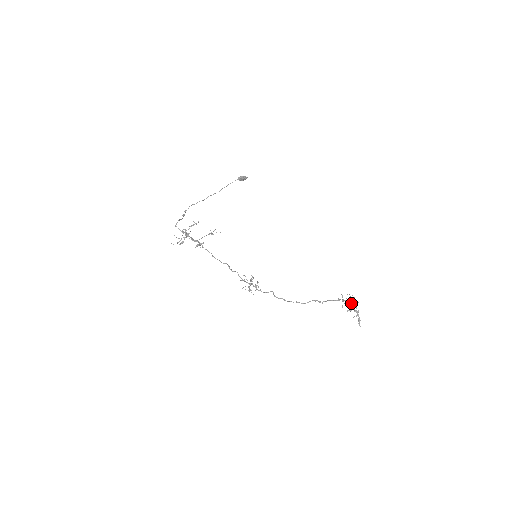
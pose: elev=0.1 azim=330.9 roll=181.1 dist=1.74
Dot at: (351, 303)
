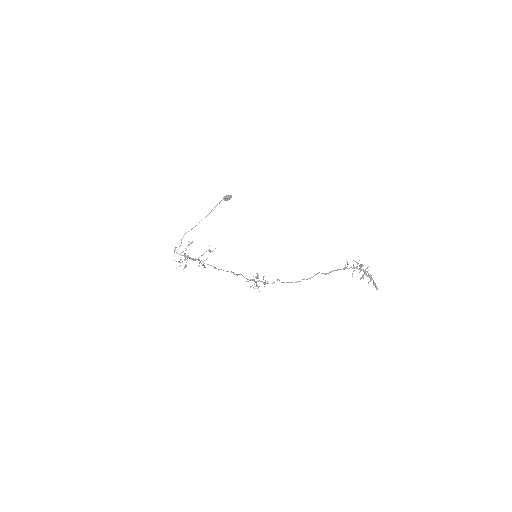
Dot at: (360, 269)
